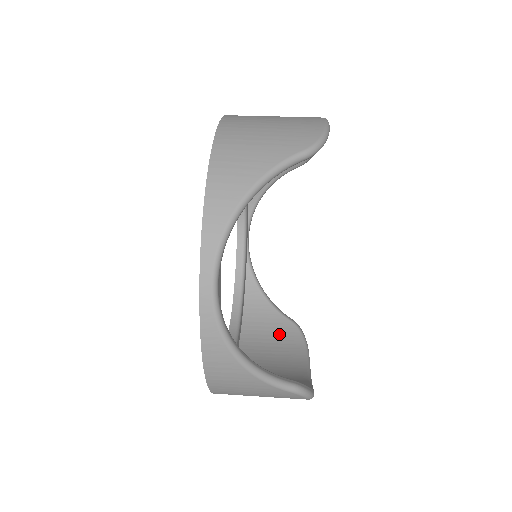
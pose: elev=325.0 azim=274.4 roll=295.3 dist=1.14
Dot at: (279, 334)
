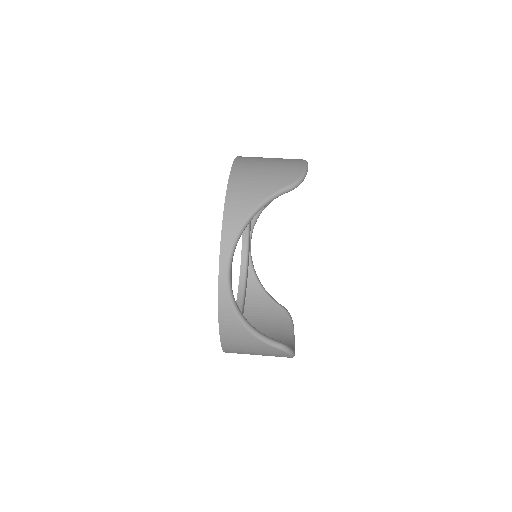
Dot at: (272, 316)
